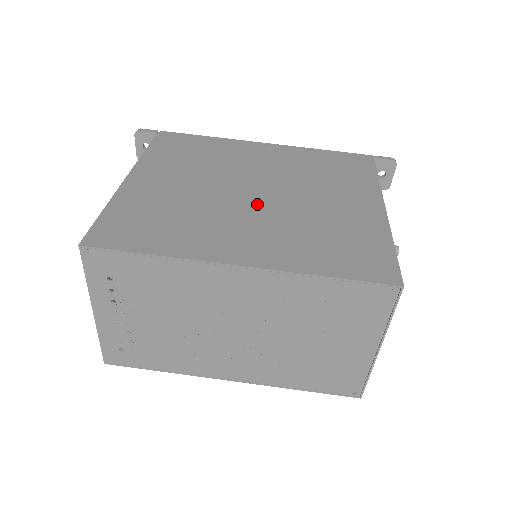
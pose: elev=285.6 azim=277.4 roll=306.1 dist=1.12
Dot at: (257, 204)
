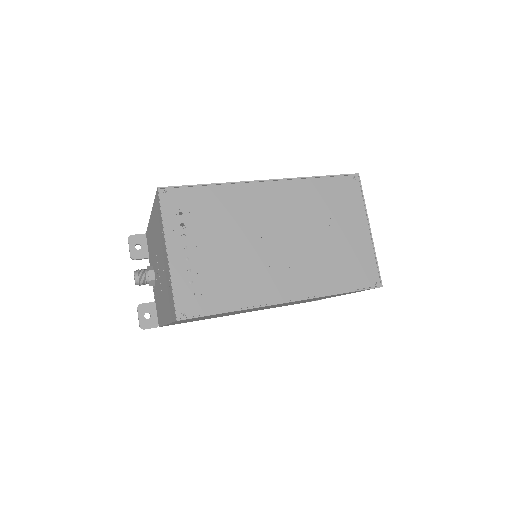
Dot at: occluded
